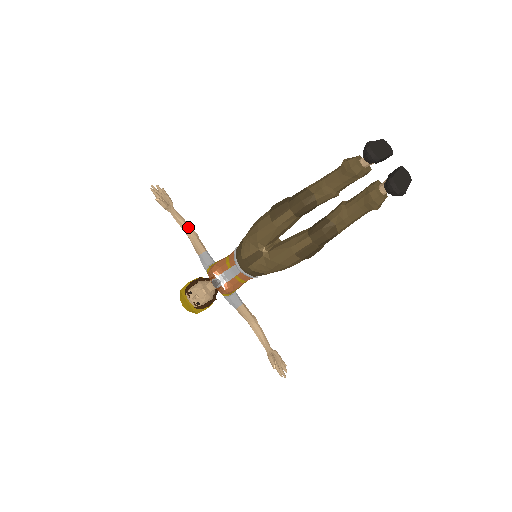
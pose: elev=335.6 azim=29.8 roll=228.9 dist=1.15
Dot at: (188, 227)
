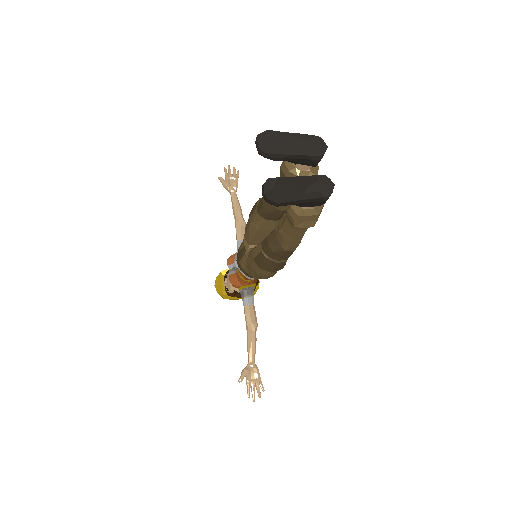
Dot at: (238, 212)
